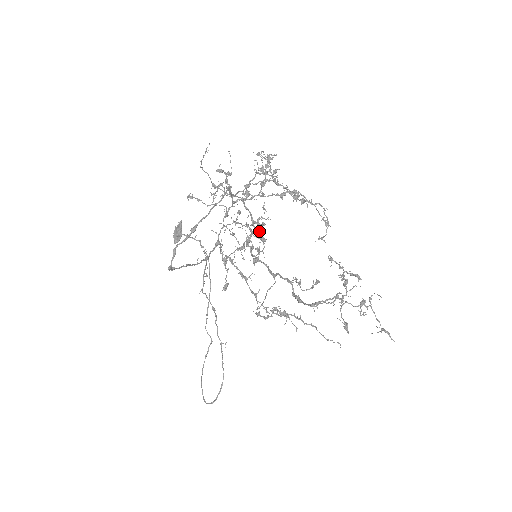
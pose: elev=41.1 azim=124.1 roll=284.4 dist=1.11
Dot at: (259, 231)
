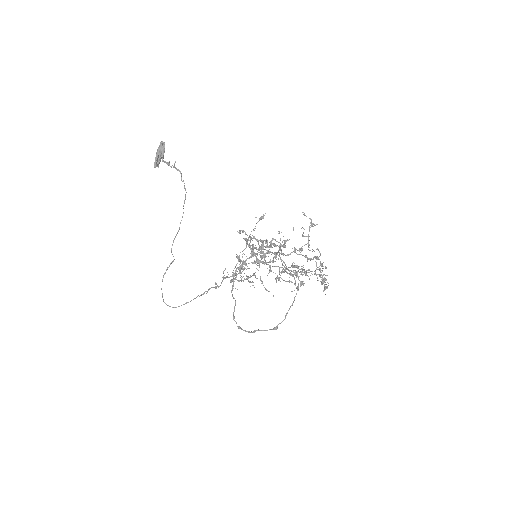
Dot at: occluded
